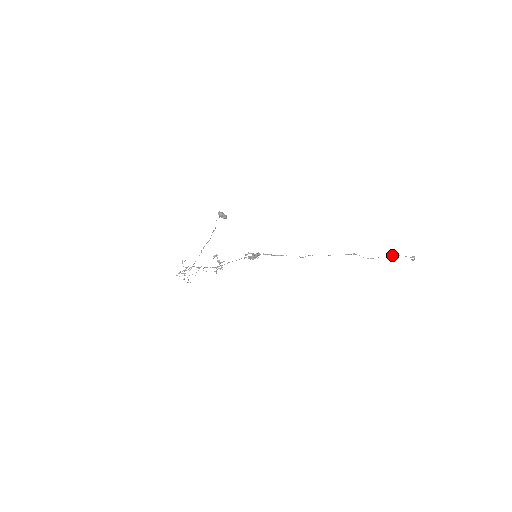
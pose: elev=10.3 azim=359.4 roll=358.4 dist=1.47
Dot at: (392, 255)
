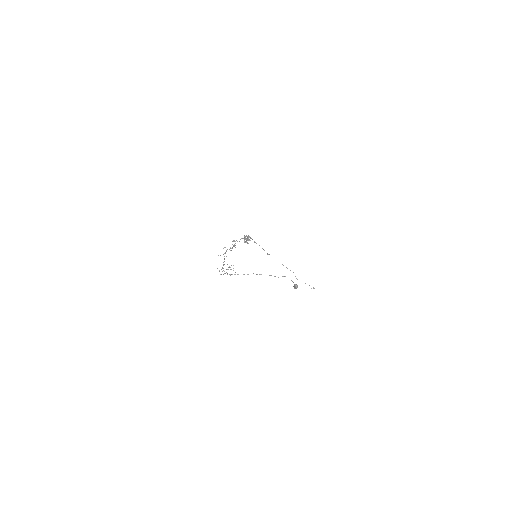
Dot at: occluded
